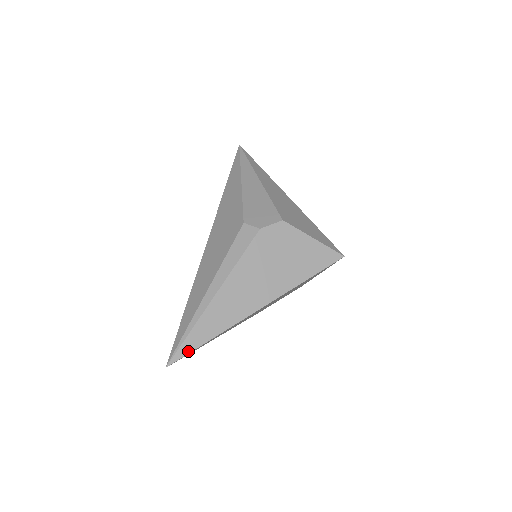
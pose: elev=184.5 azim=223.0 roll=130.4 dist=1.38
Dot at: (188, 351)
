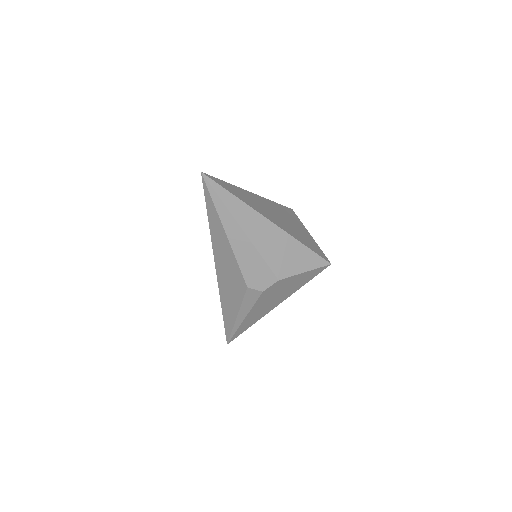
Dot at: occluded
